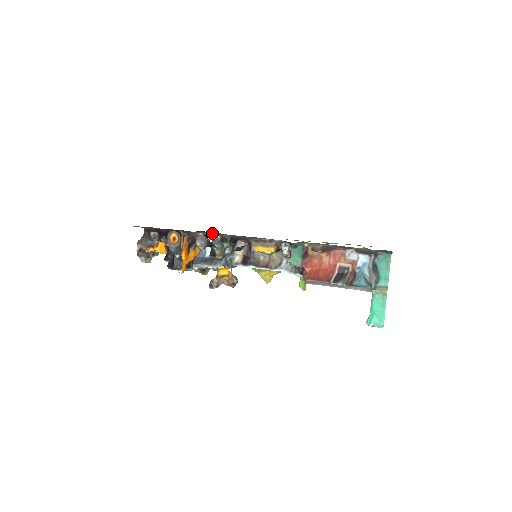
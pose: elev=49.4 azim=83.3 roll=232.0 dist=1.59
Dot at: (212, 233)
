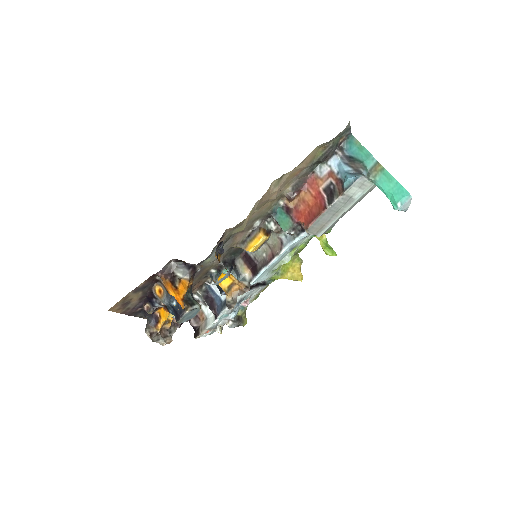
Dot at: (206, 273)
